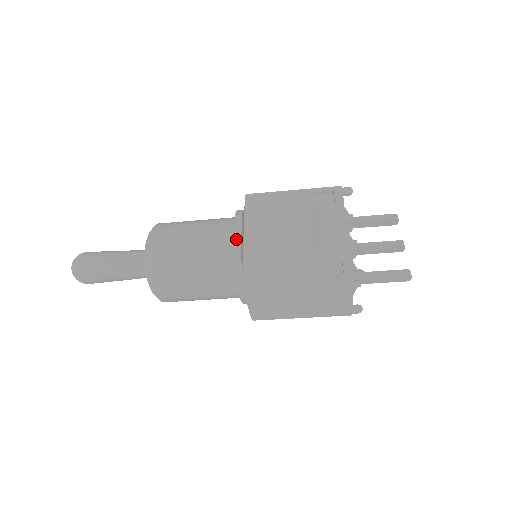
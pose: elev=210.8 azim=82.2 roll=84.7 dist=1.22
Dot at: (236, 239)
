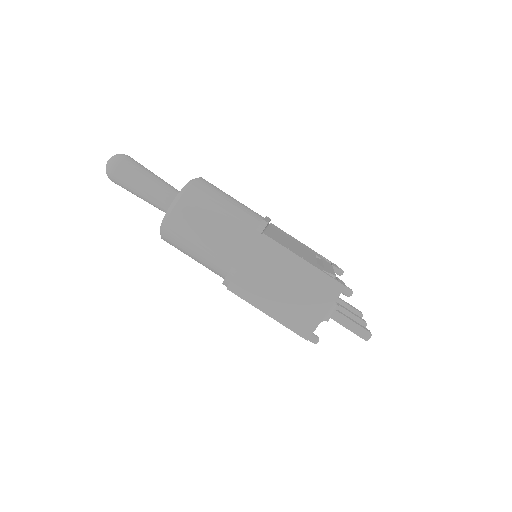
Dot at: (266, 219)
